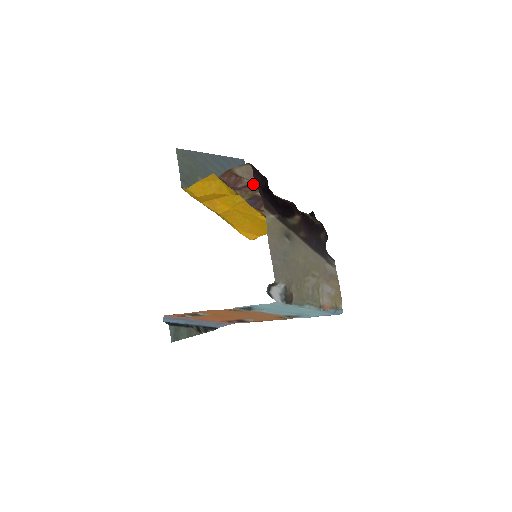
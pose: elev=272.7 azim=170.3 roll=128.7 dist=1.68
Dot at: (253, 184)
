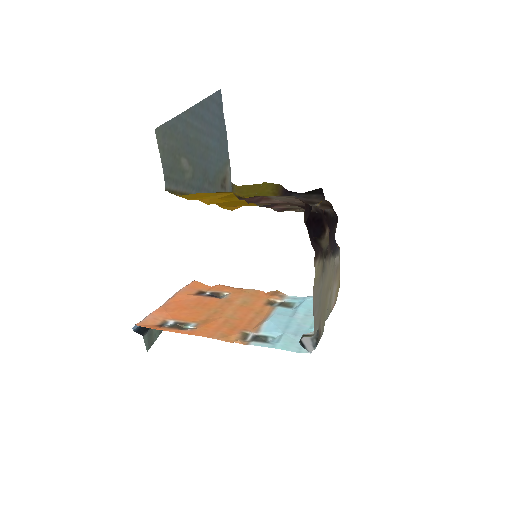
Dot at: (284, 202)
